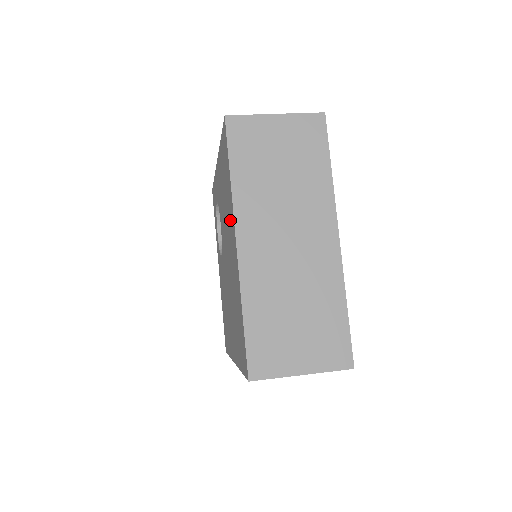
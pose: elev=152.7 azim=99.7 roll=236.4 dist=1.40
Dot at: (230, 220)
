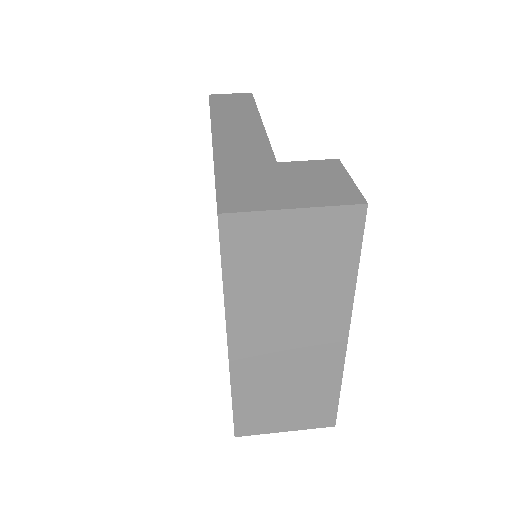
Dot at: occluded
